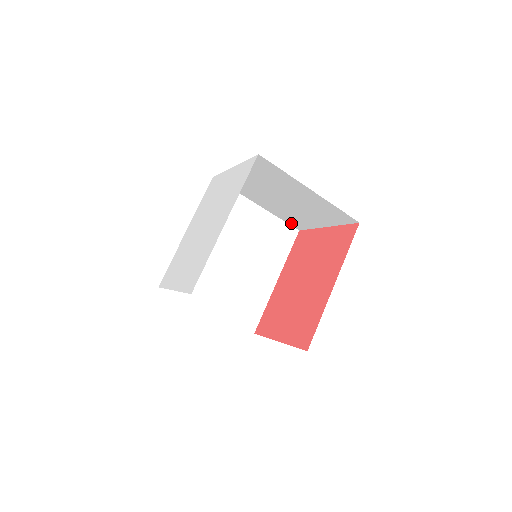
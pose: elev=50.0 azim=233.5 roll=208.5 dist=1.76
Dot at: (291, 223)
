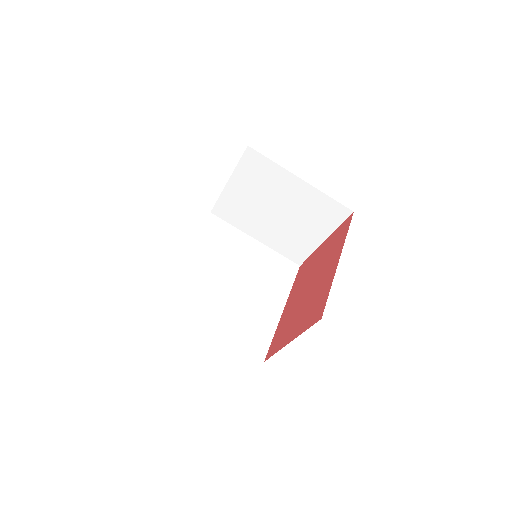
Dot at: (290, 256)
